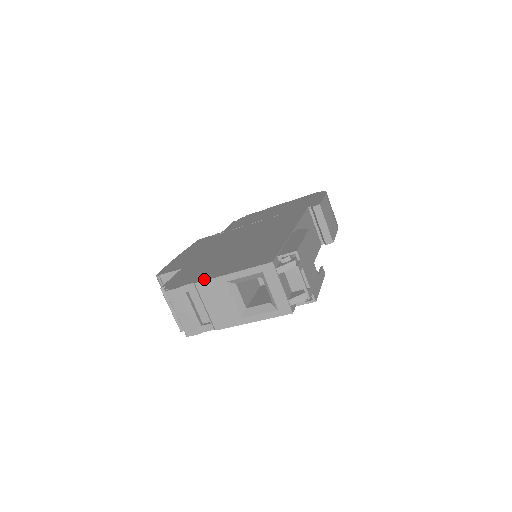
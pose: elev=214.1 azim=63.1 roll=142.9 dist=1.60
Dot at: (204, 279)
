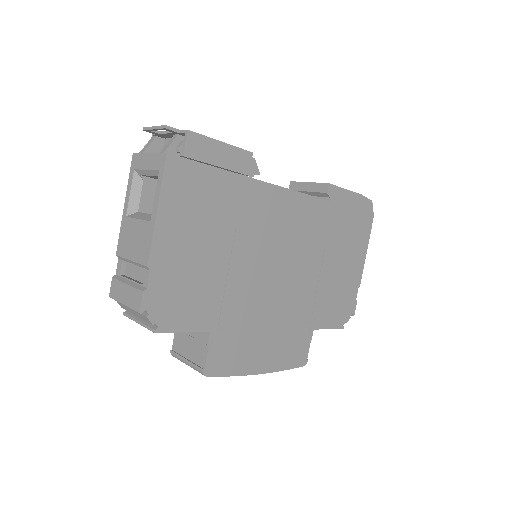
Dot at: occluded
